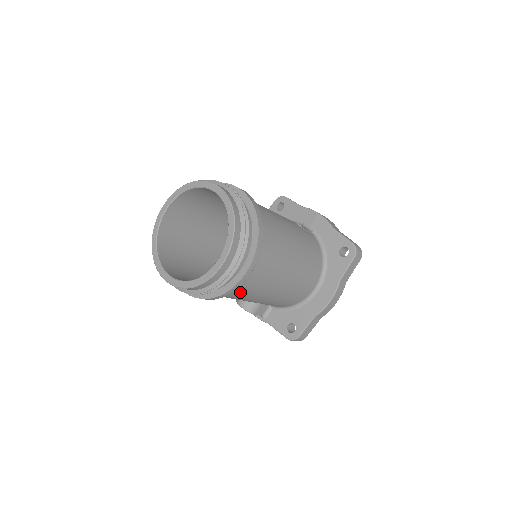
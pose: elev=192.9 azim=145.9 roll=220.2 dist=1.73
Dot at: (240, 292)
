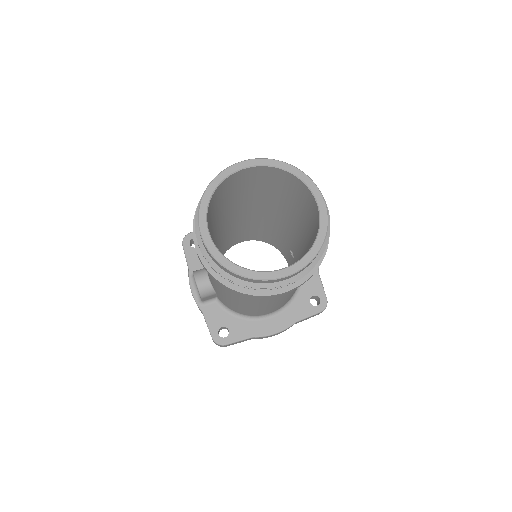
Dot at: occluded
